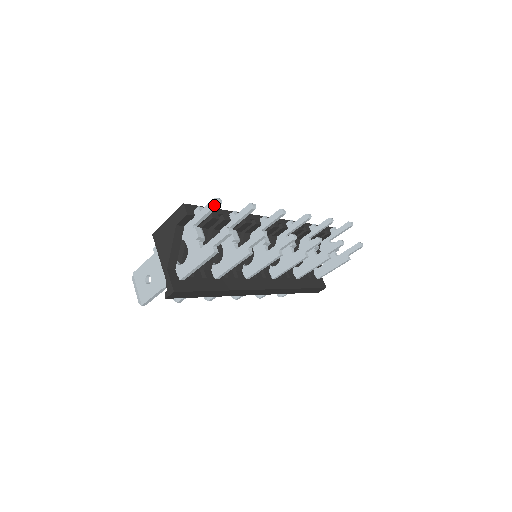
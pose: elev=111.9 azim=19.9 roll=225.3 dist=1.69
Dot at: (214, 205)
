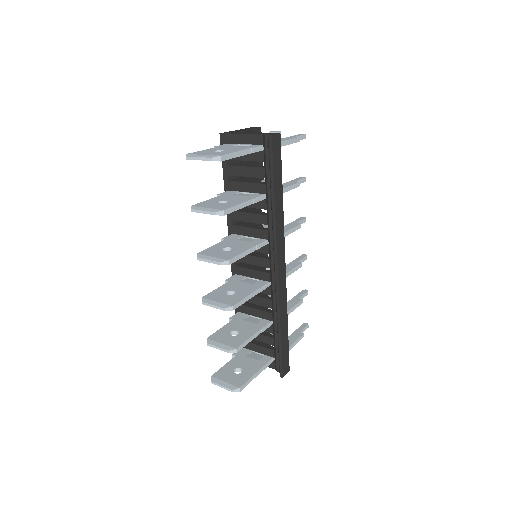
Dot at: occluded
